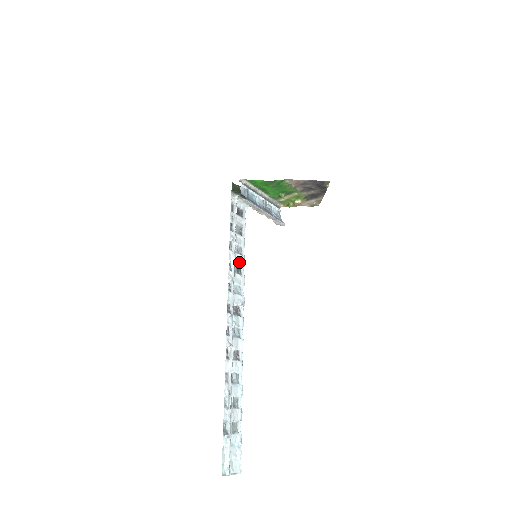
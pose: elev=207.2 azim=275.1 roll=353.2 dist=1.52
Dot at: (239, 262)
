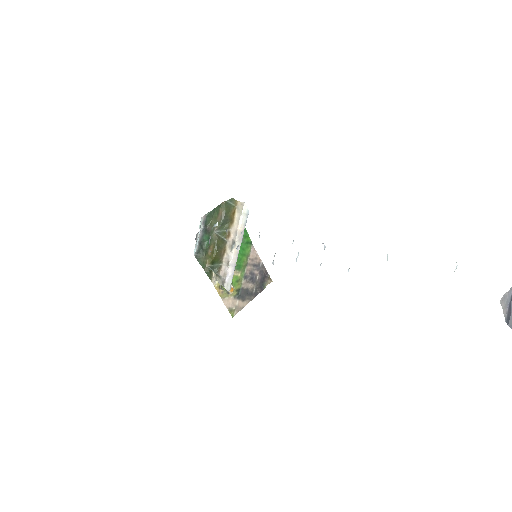
Dot at: occluded
